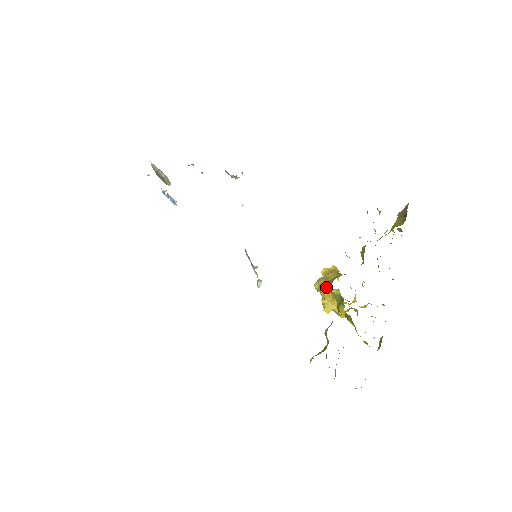
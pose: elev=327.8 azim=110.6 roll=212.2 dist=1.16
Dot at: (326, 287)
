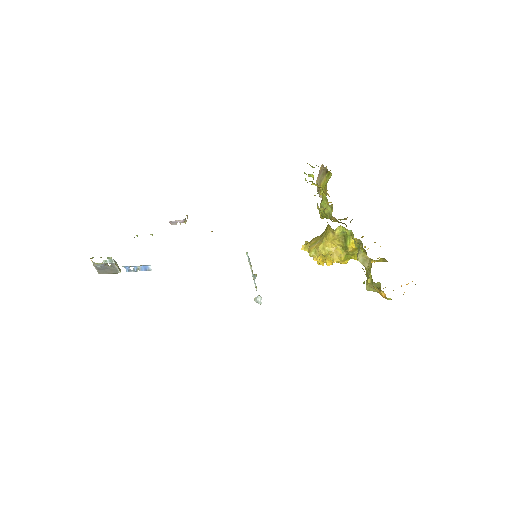
Dot at: (324, 242)
